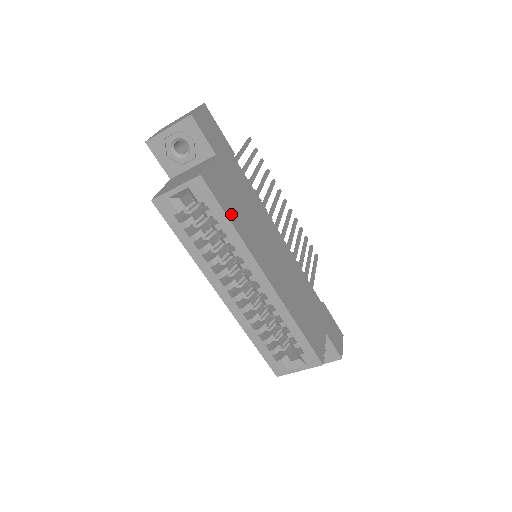
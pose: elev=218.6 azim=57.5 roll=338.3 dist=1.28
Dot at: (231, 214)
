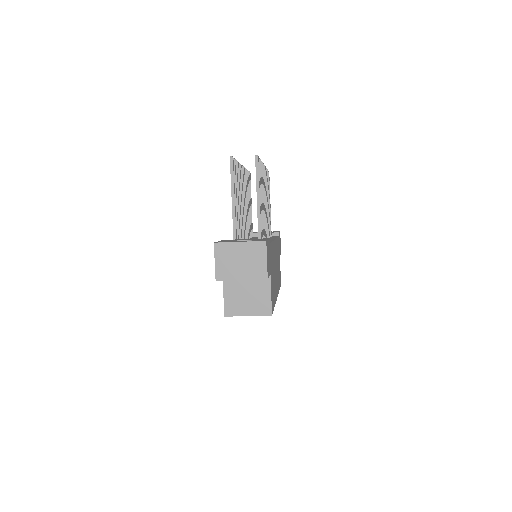
Dot at: (274, 301)
